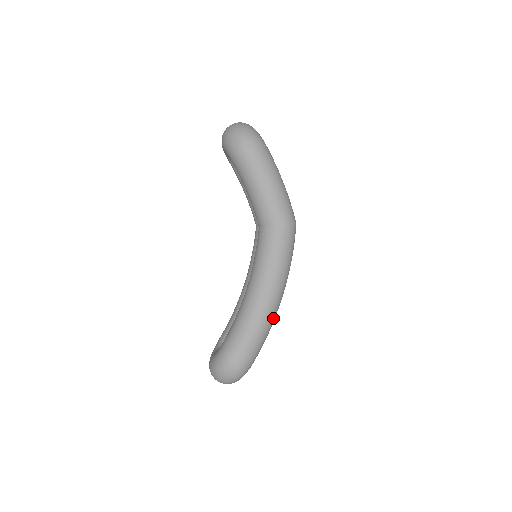
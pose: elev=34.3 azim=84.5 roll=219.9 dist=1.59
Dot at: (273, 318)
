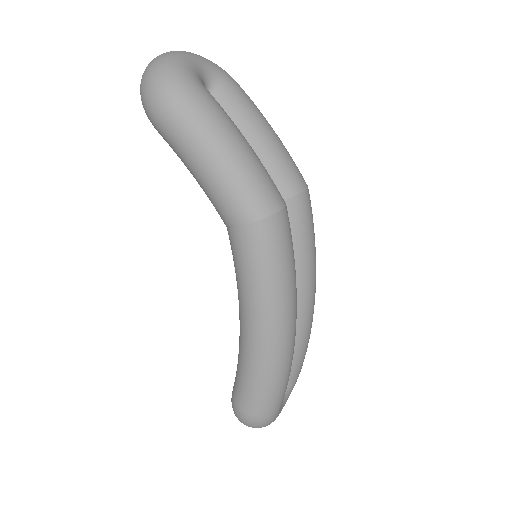
Dot at: (282, 356)
